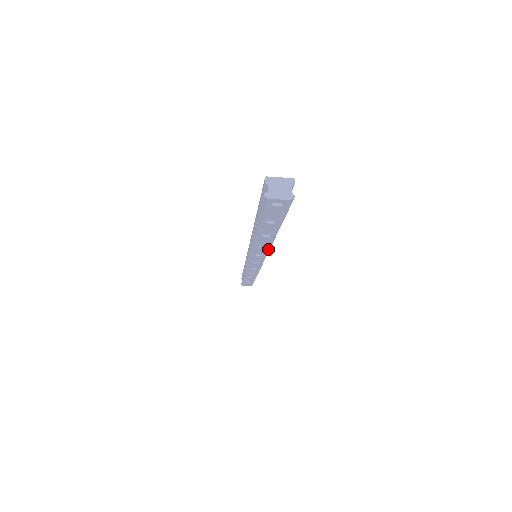
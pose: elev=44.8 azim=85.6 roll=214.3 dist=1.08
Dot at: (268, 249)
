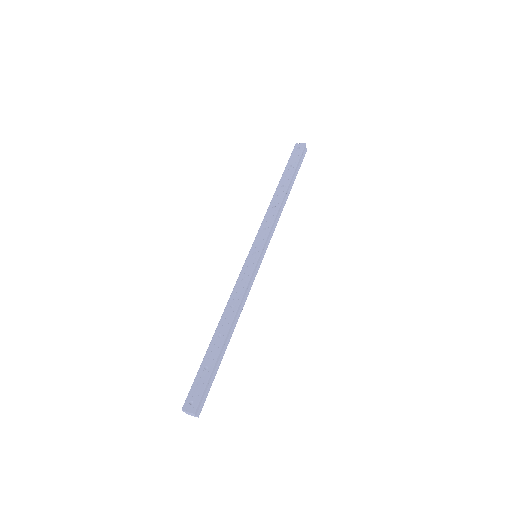
Dot at: (243, 304)
